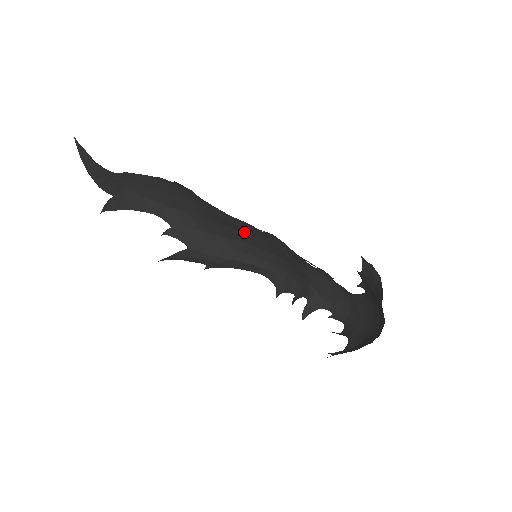
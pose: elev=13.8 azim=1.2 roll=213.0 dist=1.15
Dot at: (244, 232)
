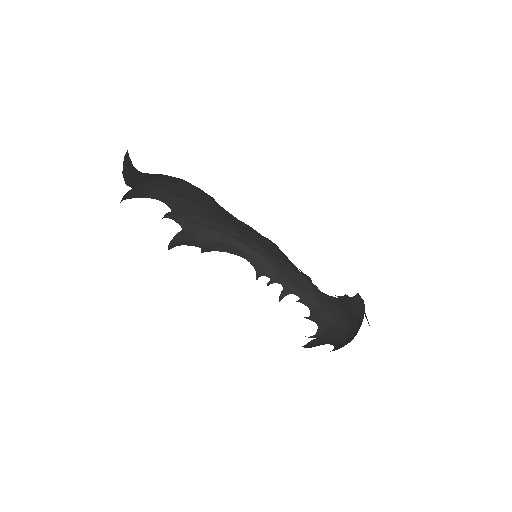
Dot at: (239, 226)
